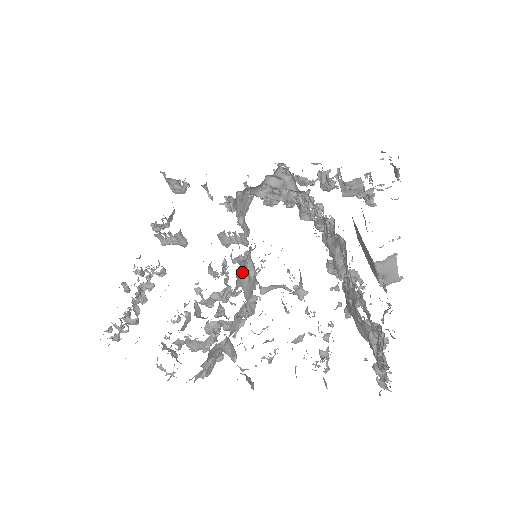
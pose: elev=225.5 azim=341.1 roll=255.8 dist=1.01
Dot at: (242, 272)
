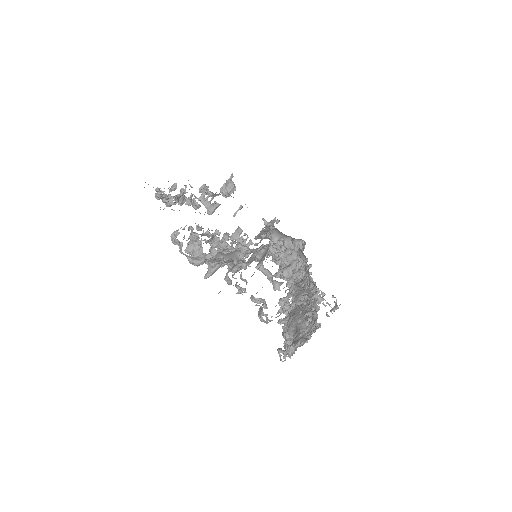
Dot at: (258, 249)
